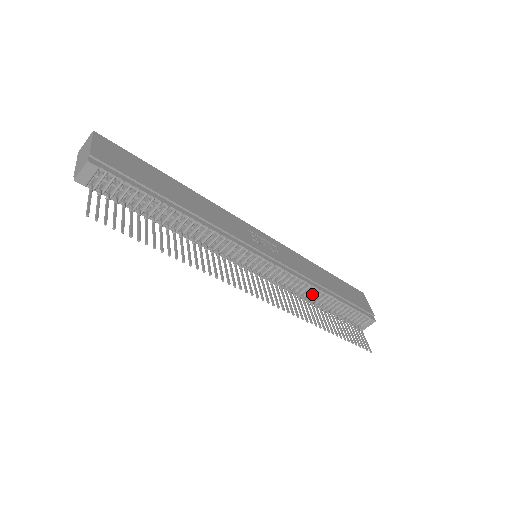
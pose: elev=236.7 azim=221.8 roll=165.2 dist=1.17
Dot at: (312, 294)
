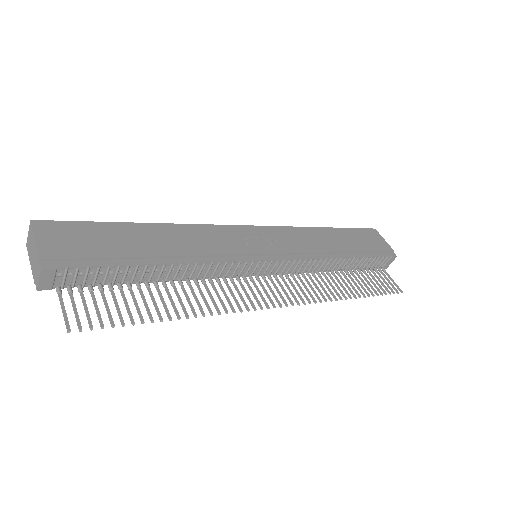
Dot at: (326, 265)
